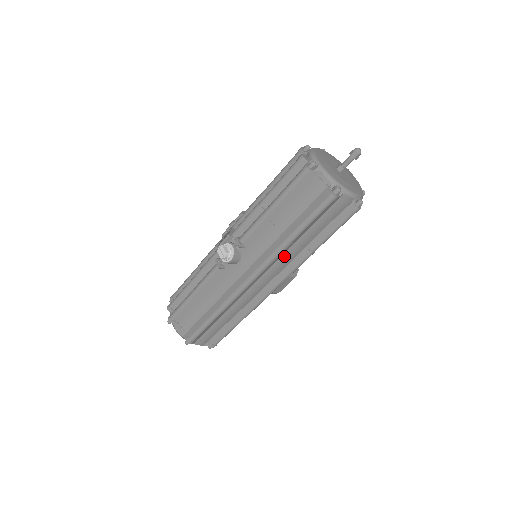
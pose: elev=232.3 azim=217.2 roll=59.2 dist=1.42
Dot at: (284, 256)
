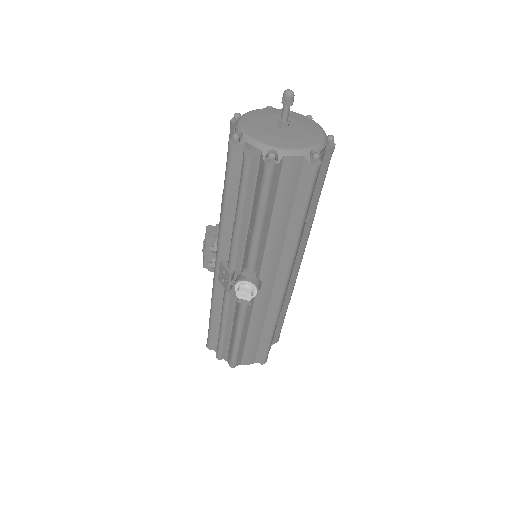
Dot at: occluded
